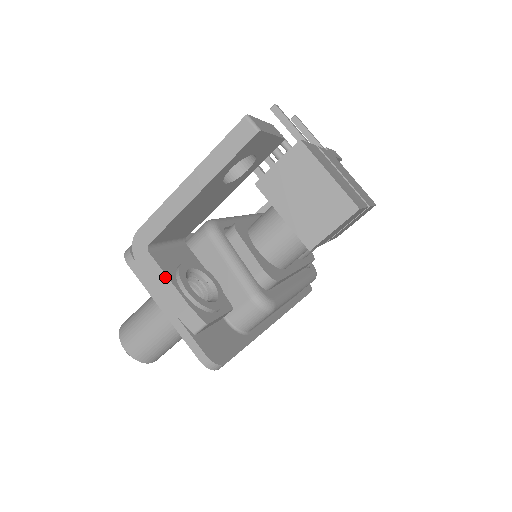
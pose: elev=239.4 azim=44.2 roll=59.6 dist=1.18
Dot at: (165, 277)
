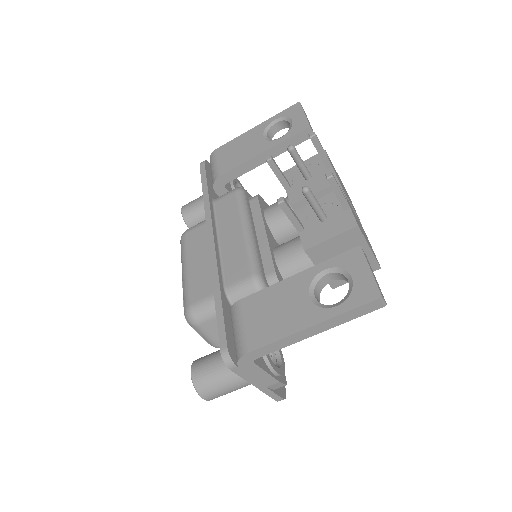
Dot at: (264, 372)
